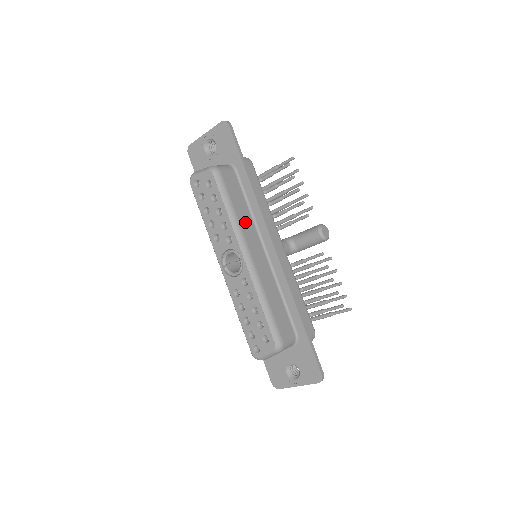
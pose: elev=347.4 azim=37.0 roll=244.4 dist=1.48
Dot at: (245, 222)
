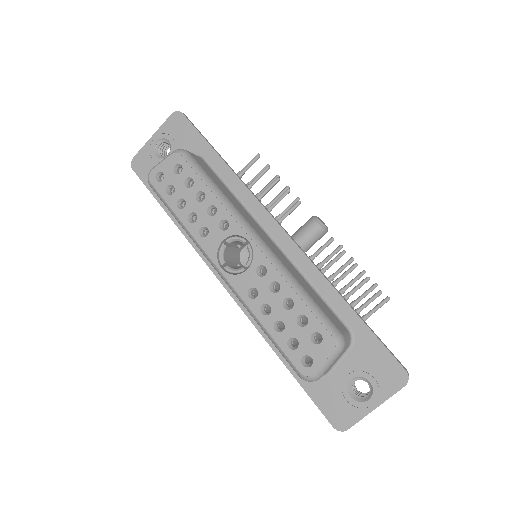
Dot at: (236, 204)
